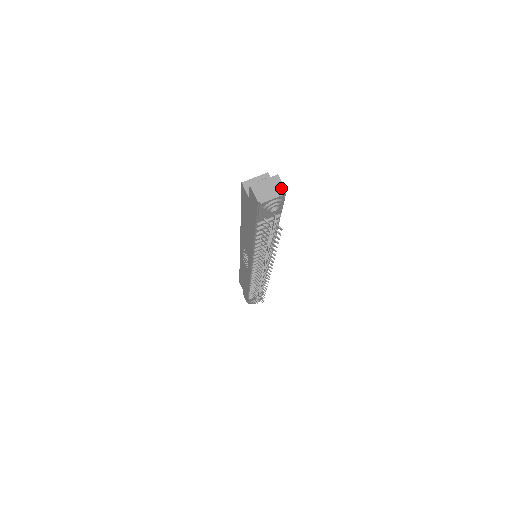
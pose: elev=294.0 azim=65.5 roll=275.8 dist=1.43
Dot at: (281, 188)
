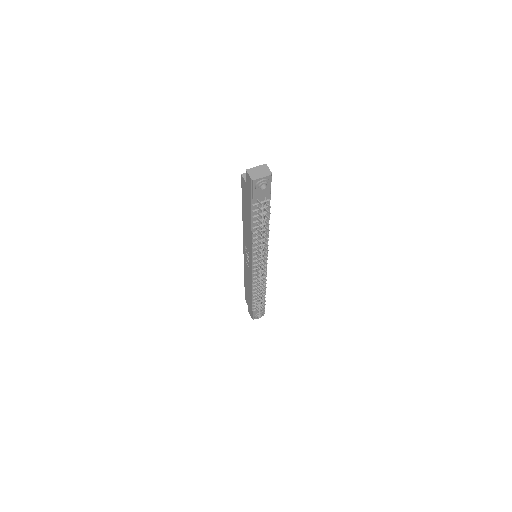
Dot at: (268, 171)
